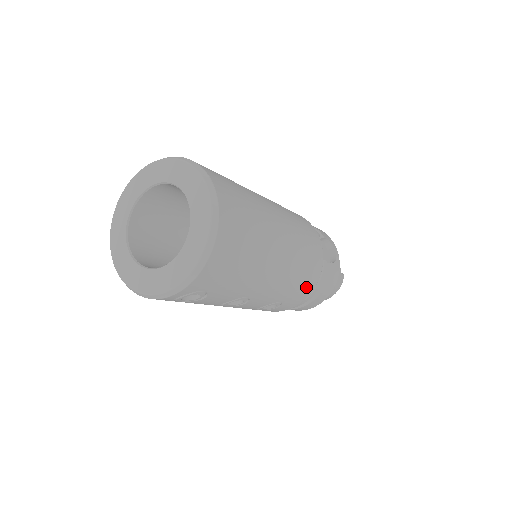
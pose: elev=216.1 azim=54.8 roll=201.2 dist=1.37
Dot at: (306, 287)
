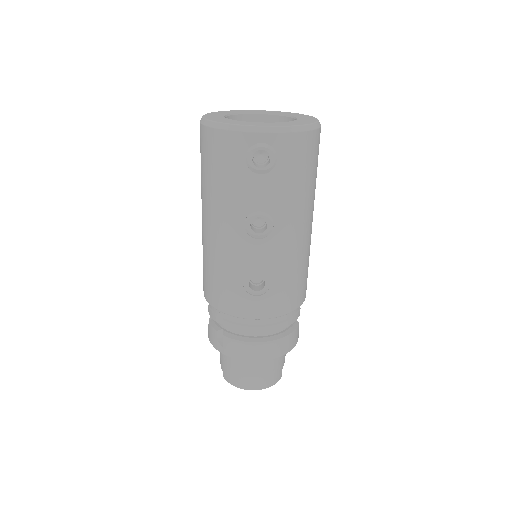
Dot at: (290, 297)
